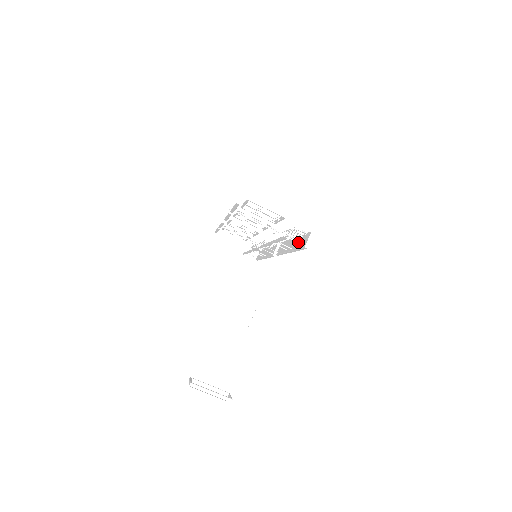
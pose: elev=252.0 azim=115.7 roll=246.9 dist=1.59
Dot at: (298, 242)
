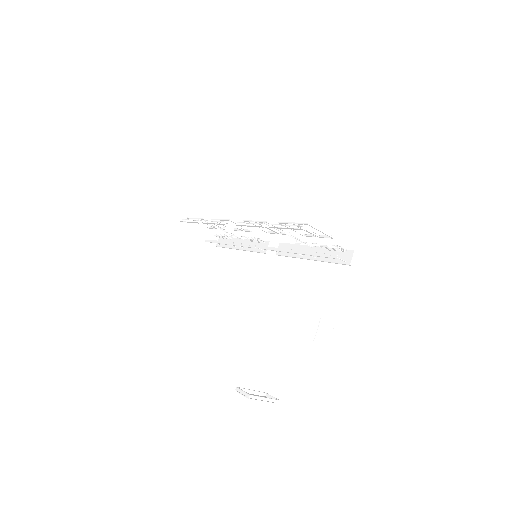
Dot at: occluded
